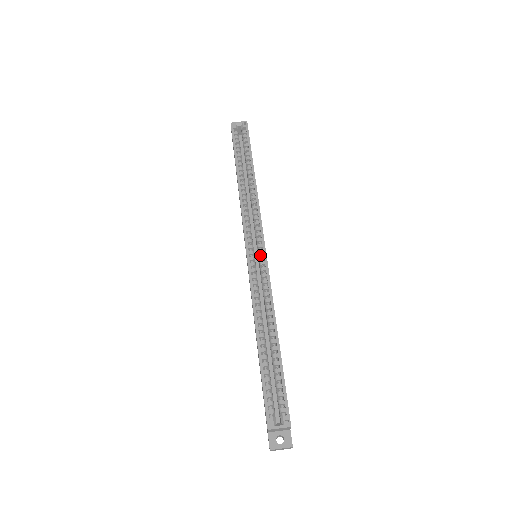
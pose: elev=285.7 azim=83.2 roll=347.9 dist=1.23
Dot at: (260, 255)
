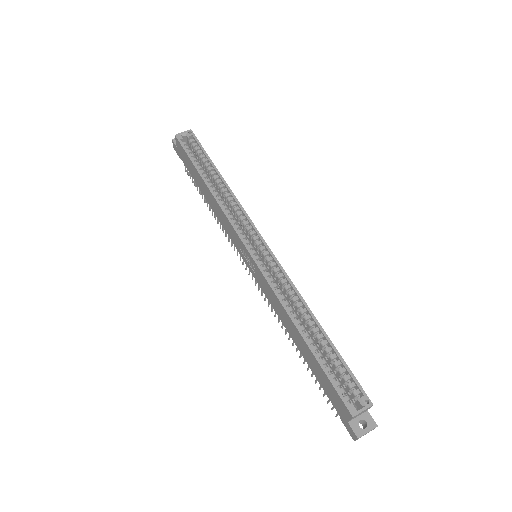
Dot at: (264, 252)
